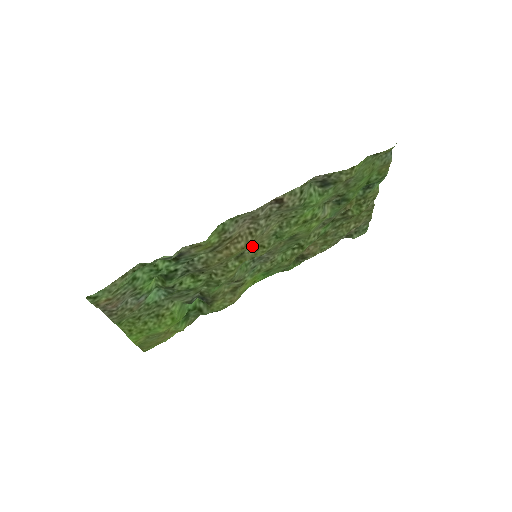
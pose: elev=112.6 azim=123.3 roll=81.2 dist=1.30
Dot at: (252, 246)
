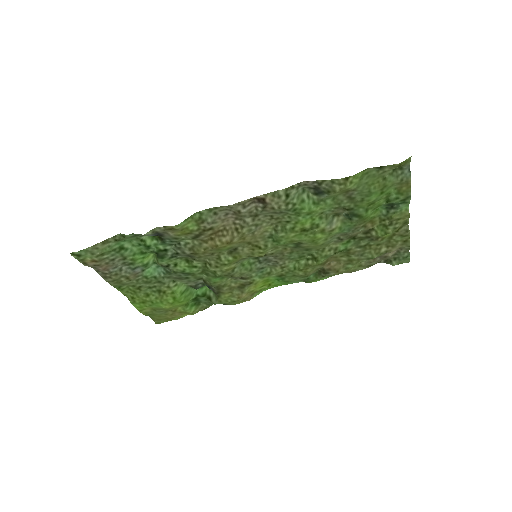
Dot at: (246, 244)
